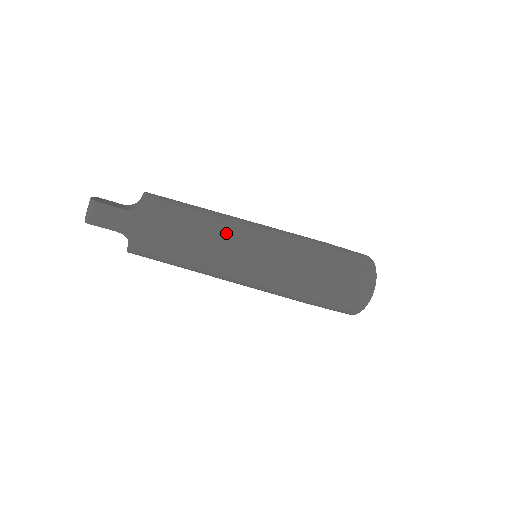
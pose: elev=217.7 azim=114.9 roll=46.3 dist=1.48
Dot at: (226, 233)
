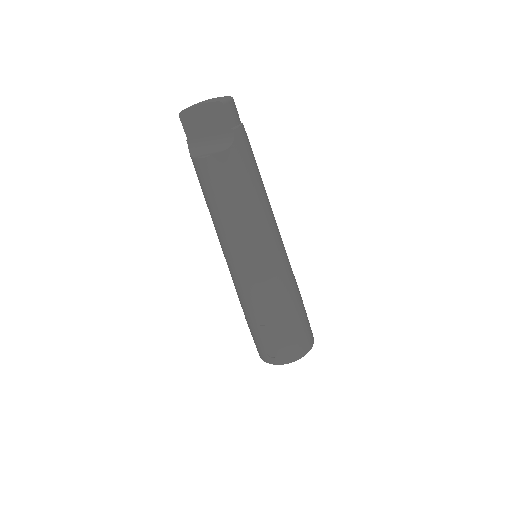
Dot at: occluded
